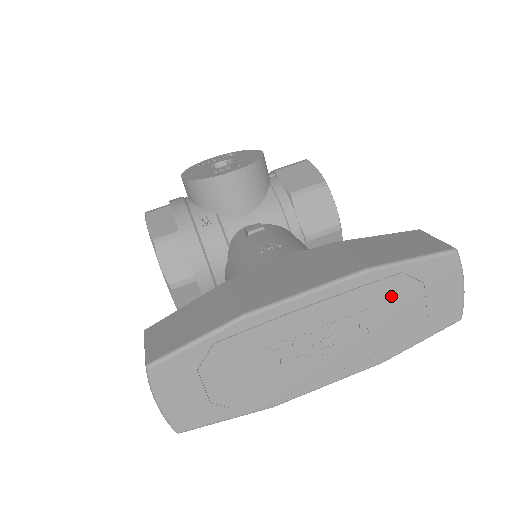
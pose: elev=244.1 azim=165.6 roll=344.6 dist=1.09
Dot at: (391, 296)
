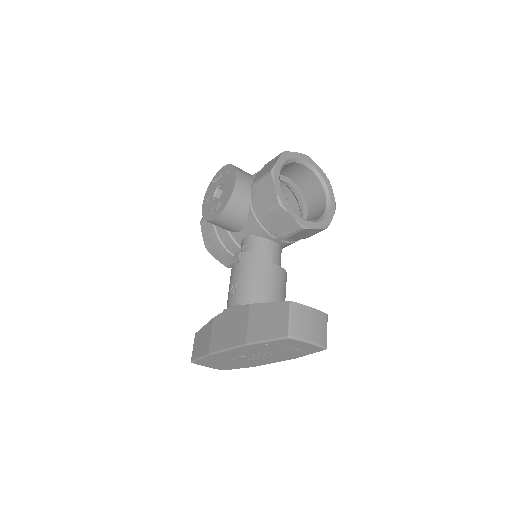
Dot at: (270, 349)
